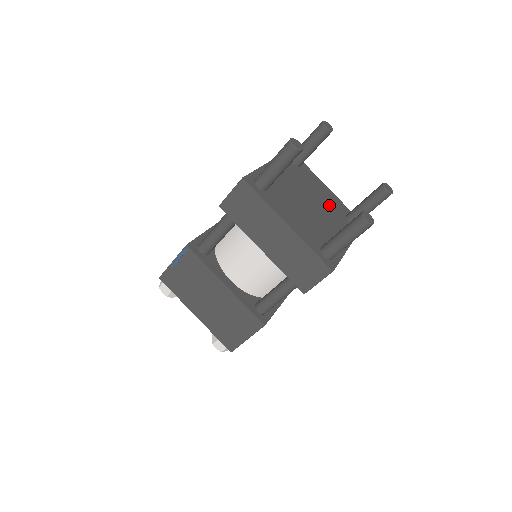
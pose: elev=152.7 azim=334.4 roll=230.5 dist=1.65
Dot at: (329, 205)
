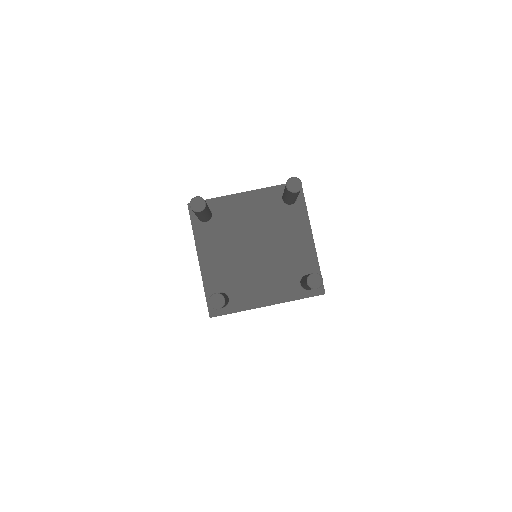
Dot at: (288, 257)
